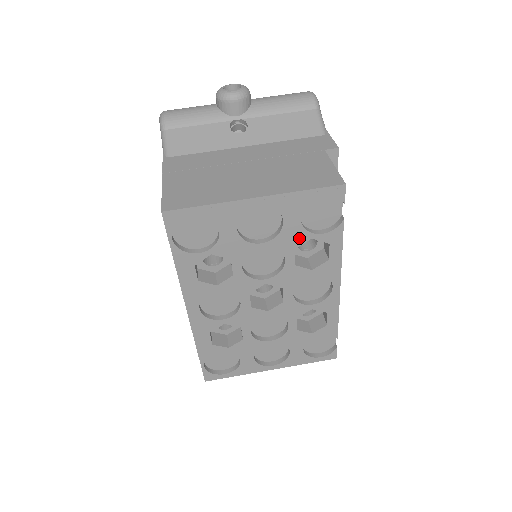
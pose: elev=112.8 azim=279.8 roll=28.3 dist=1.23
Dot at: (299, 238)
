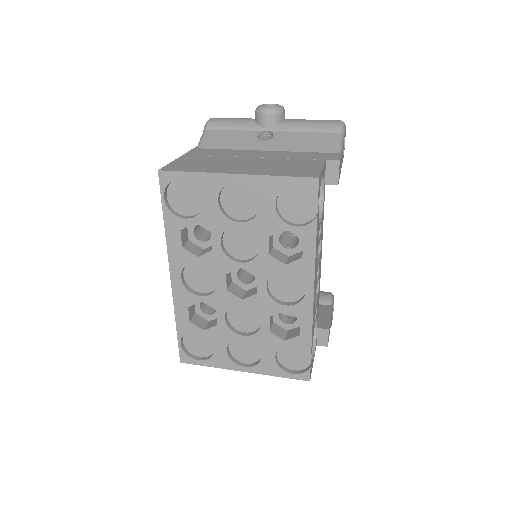
Dot at: (274, 226)
